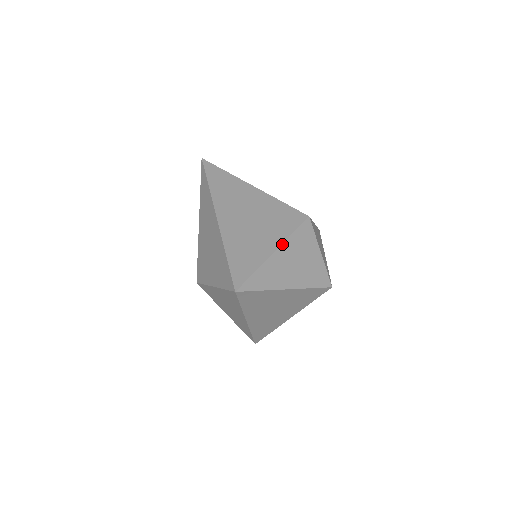
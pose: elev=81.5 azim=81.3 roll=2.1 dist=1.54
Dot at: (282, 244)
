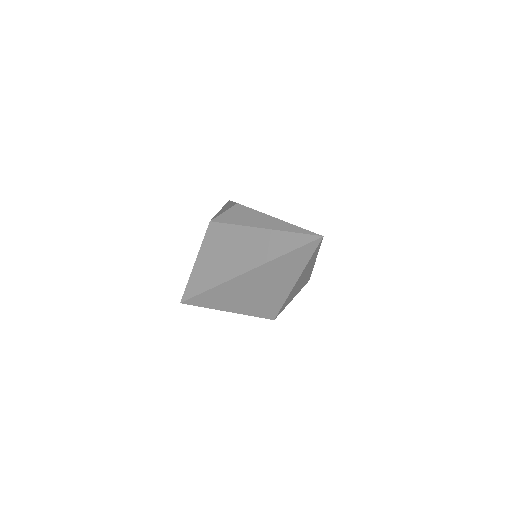
Dot at: (237, 313)
